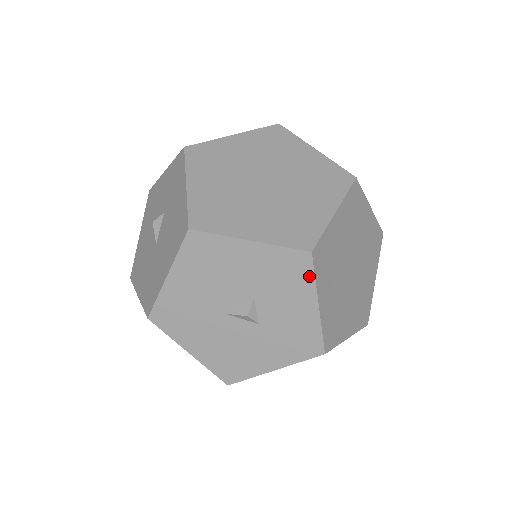
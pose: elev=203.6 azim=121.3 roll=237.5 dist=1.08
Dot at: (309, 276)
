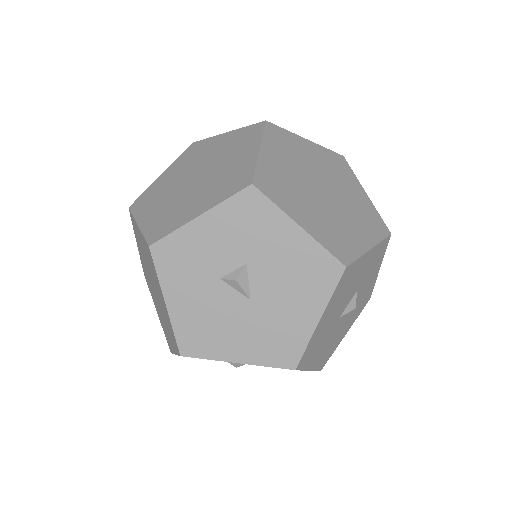
Dot at: (384, 252)
